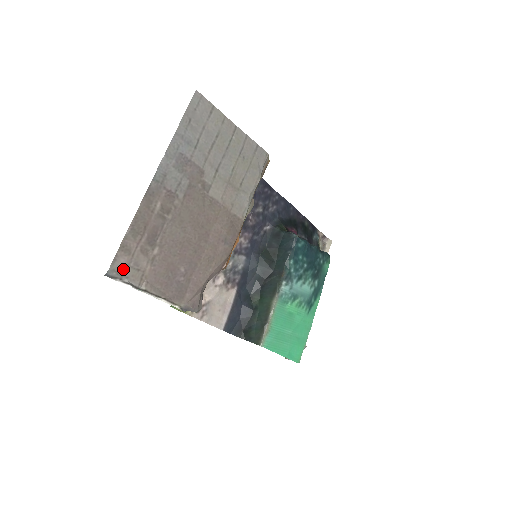
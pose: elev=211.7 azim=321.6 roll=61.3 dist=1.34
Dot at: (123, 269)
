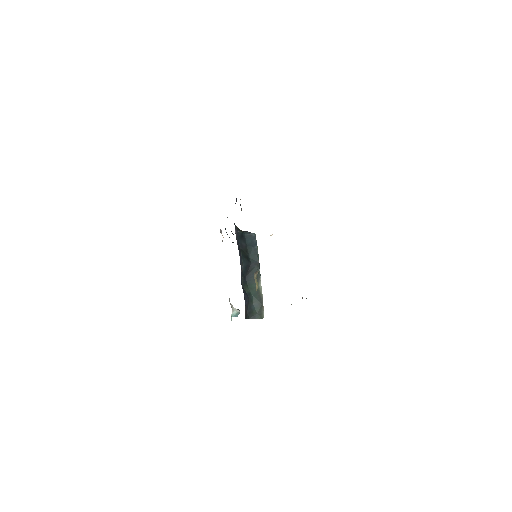
Dot at: occluded
